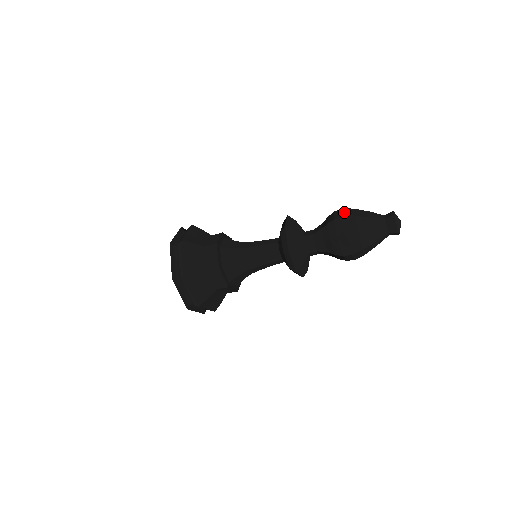
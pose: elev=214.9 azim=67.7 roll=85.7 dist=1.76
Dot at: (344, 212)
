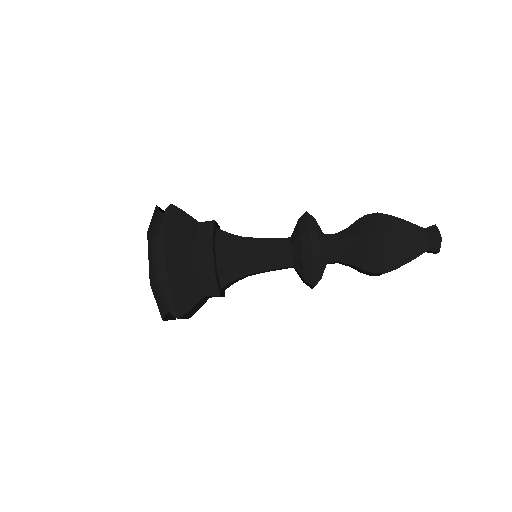
Dot at: occluded
